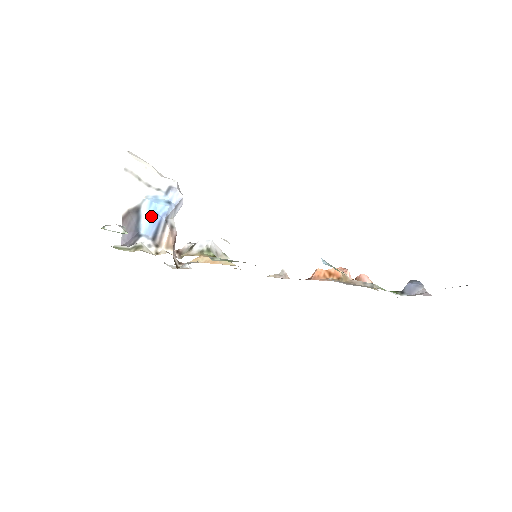
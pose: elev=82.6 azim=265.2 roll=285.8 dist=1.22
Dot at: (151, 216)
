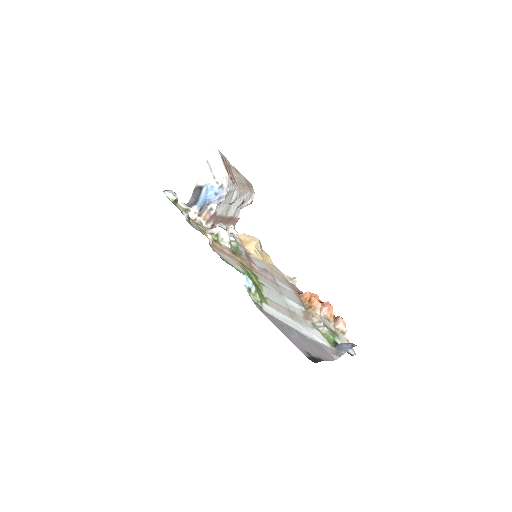
Dot at: (204, 196)
